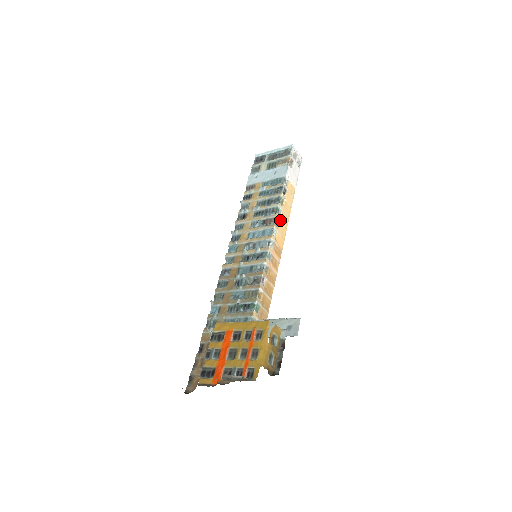
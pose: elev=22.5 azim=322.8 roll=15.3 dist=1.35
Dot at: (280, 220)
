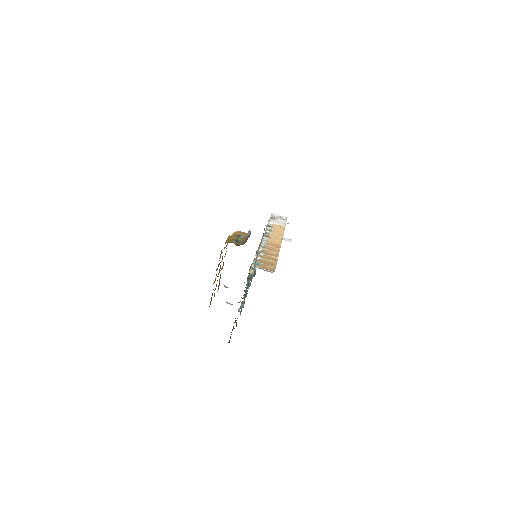
Dot at: (271, 236)
